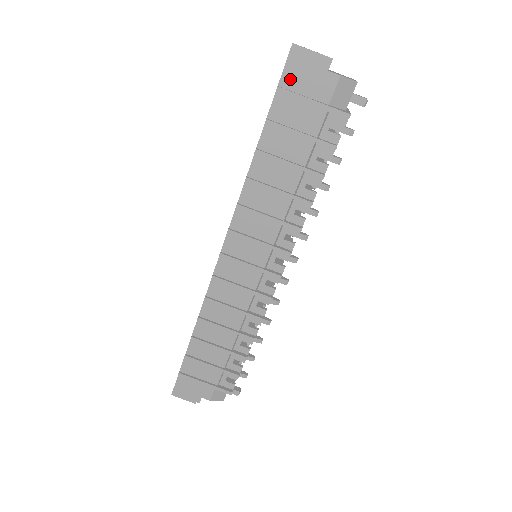
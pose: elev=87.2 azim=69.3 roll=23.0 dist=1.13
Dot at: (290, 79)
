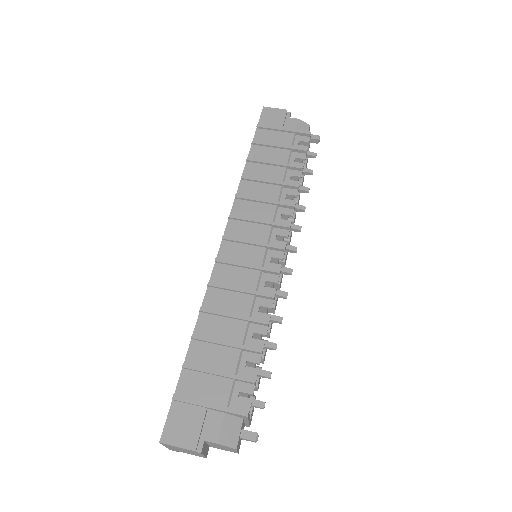
Dot at: (265, 122)
